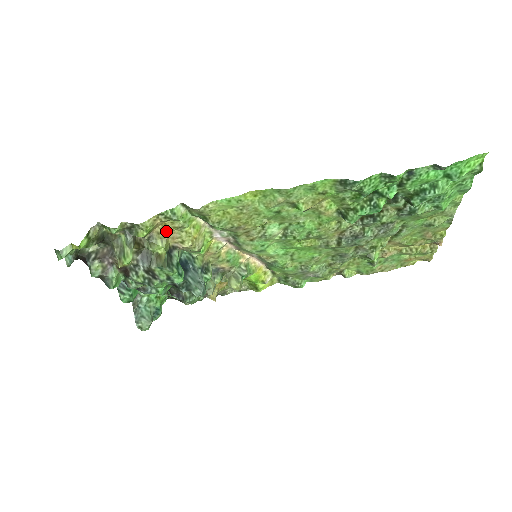
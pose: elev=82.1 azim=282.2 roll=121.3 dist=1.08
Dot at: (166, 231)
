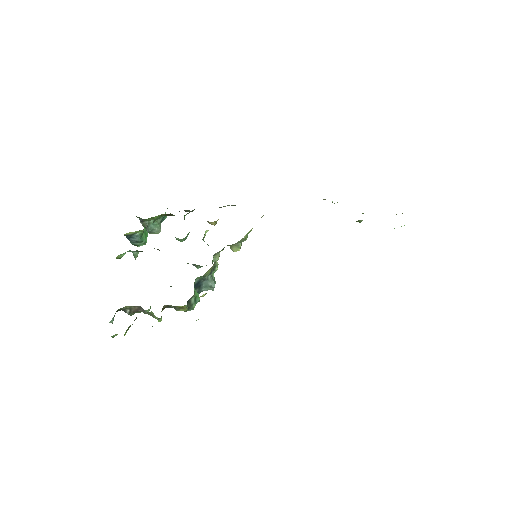
Dot at: occluded
